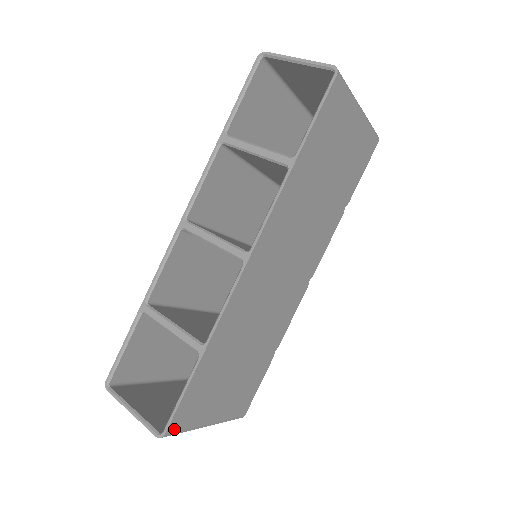
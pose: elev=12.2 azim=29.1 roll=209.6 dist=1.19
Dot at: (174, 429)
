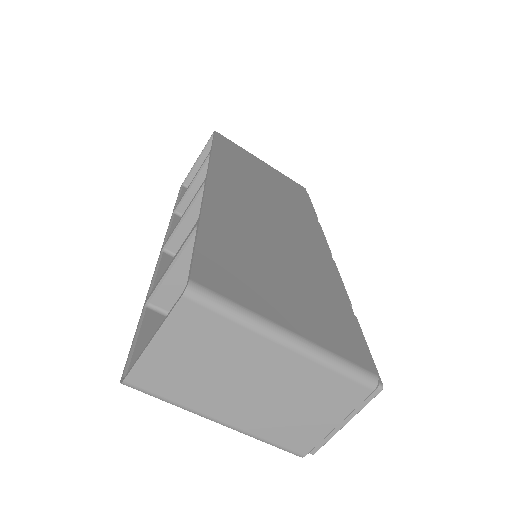
Dot at: (206, 285)
